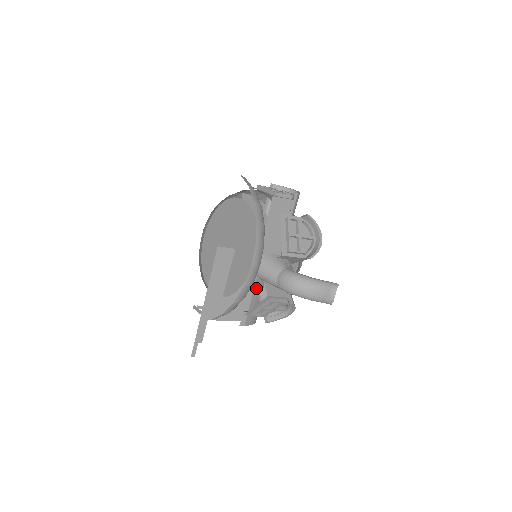
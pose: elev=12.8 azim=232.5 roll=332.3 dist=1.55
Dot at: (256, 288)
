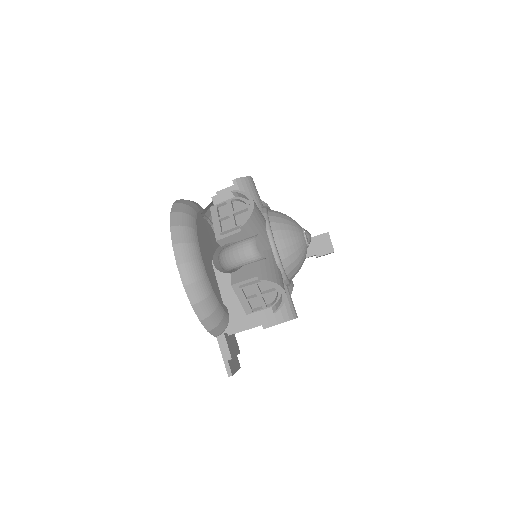
Dot at: occluded
